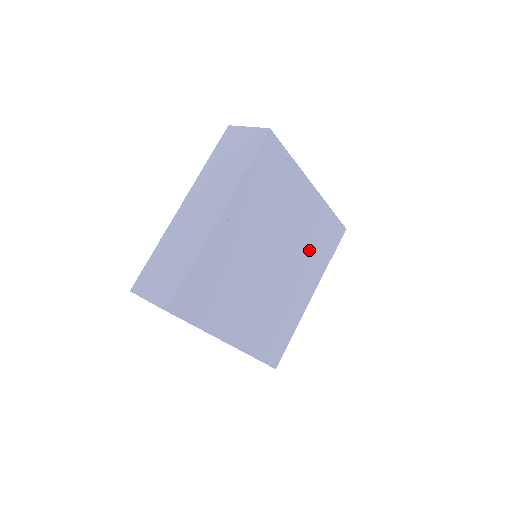
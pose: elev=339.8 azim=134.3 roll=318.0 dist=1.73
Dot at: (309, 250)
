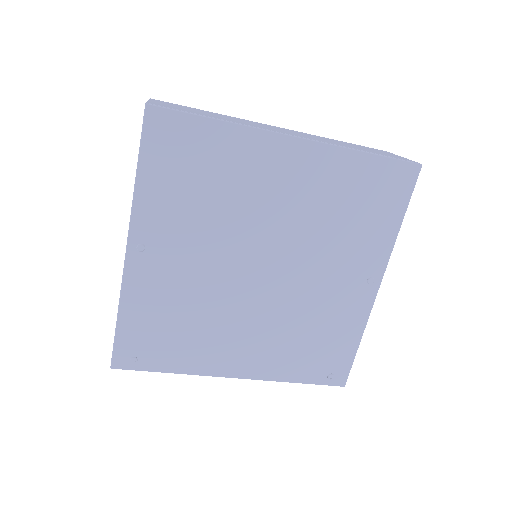
Dot at: (336, 229)
